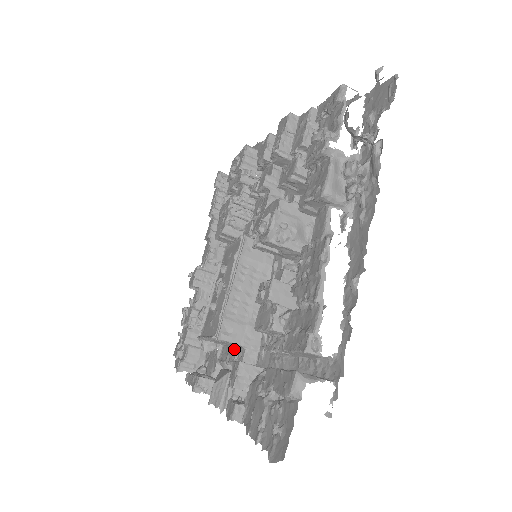
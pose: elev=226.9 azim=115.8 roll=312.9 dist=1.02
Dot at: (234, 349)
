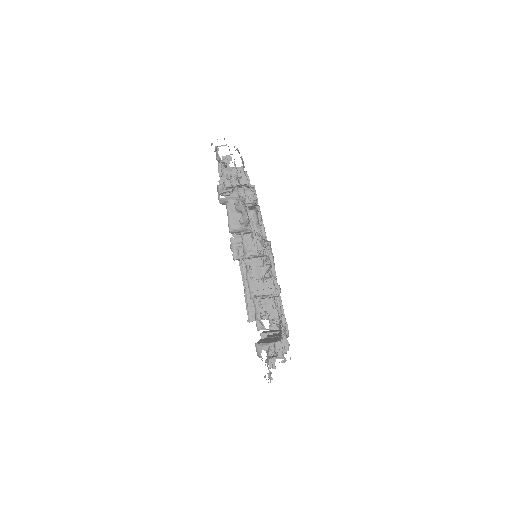
Dot at: (279, 316)
